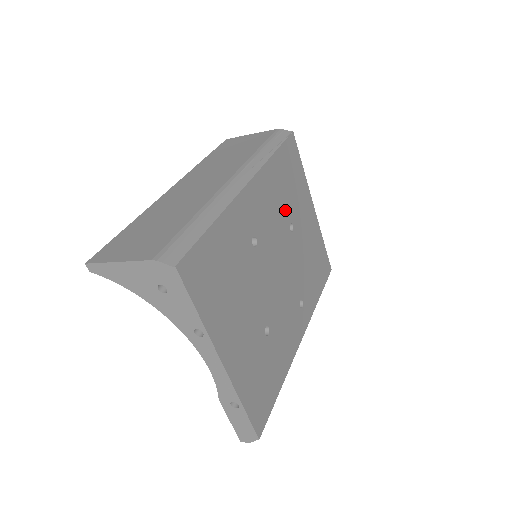
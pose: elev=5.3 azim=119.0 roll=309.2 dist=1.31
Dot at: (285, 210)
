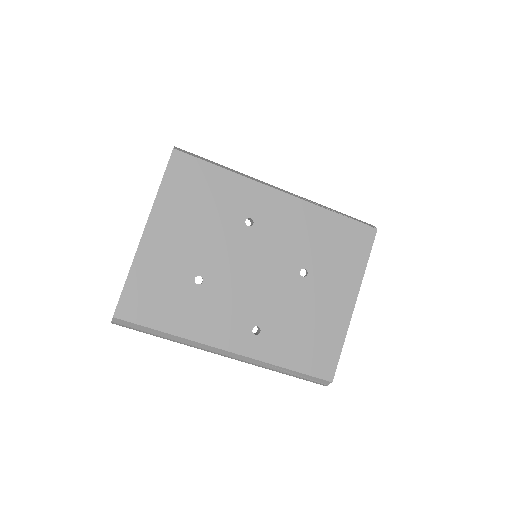
Dot at: (308, 254)
